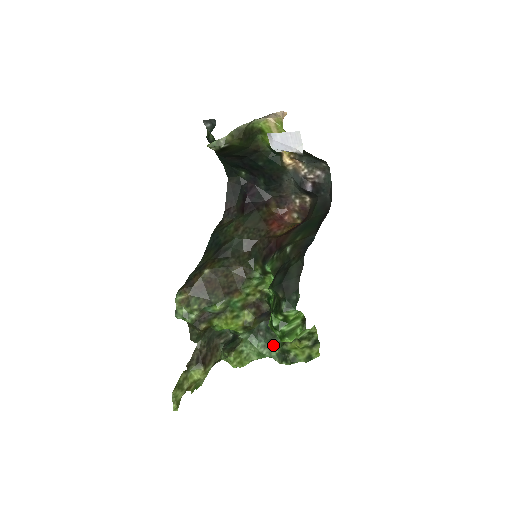
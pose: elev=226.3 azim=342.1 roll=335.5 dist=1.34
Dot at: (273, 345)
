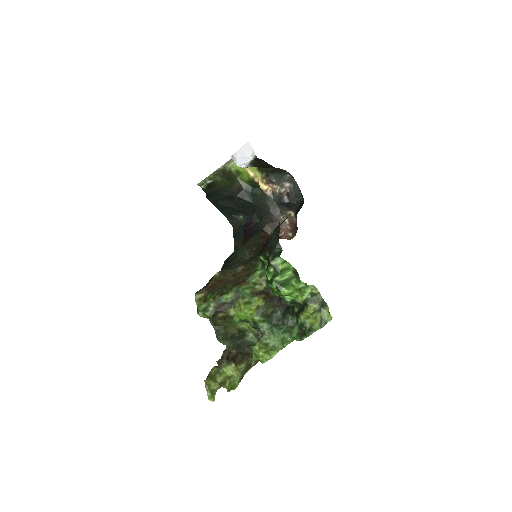
Dot at: (292, 329)
